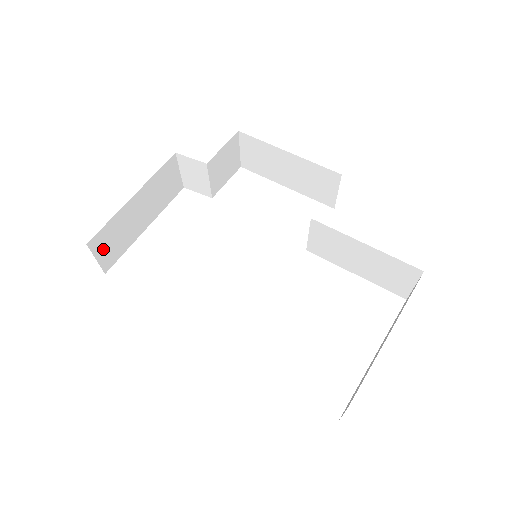
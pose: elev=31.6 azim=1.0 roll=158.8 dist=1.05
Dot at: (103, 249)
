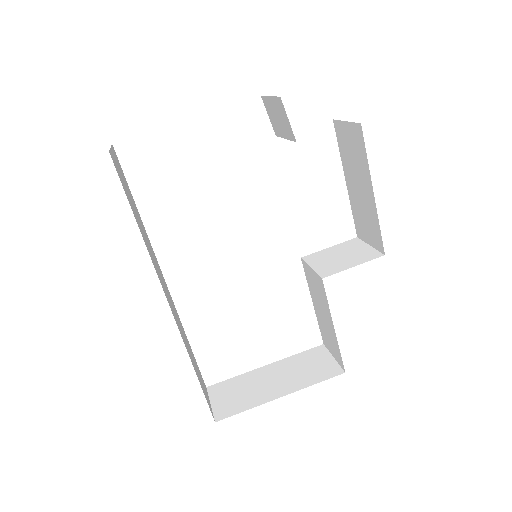
Dot at: occluded
